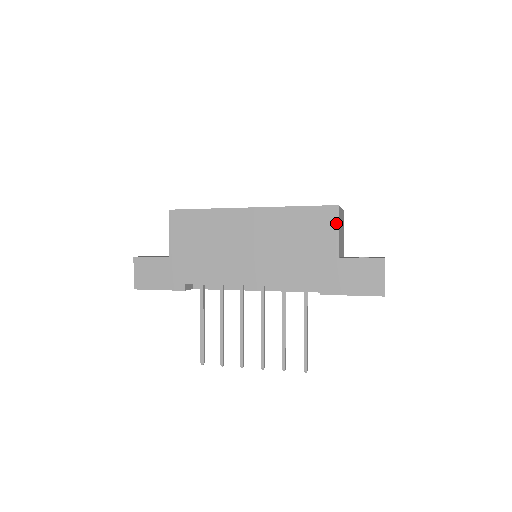
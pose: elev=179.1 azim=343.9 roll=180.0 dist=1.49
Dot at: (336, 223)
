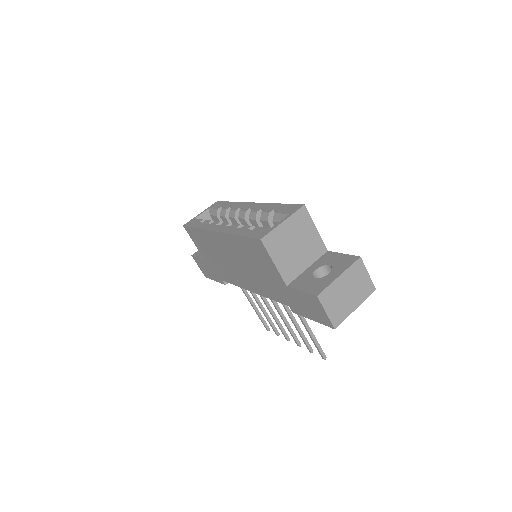
Dot at: (268, 256)
